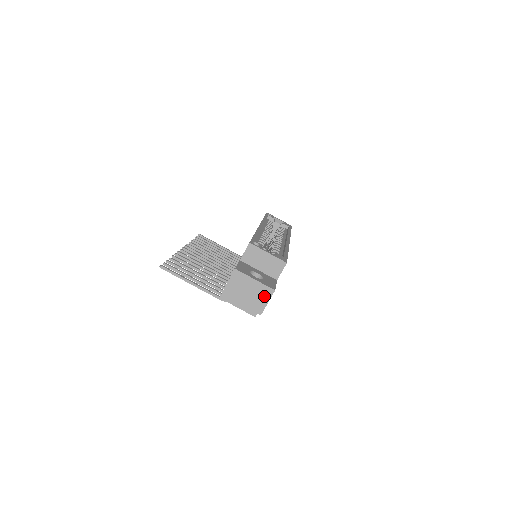
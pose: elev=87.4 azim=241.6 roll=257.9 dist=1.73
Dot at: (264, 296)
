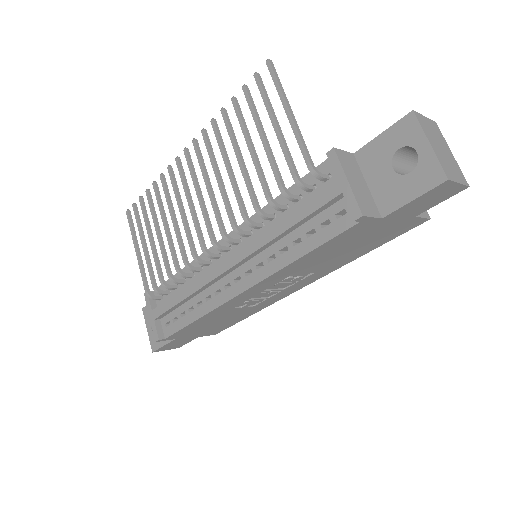
Dot at: (457, 174)
